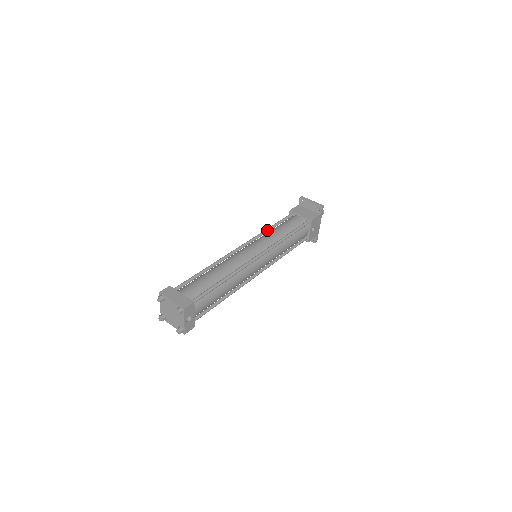
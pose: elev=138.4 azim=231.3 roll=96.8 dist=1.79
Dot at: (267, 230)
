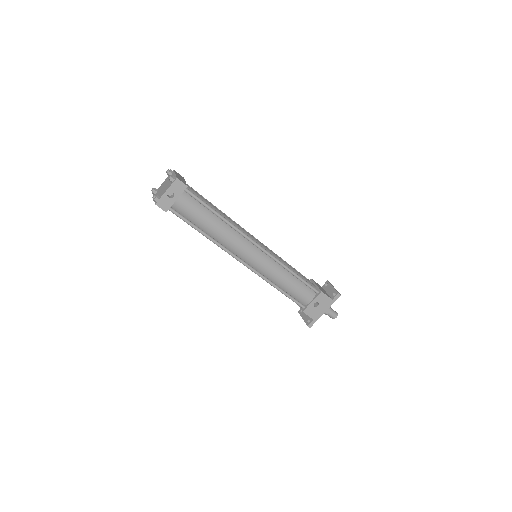
Dot at: (282, 259)
